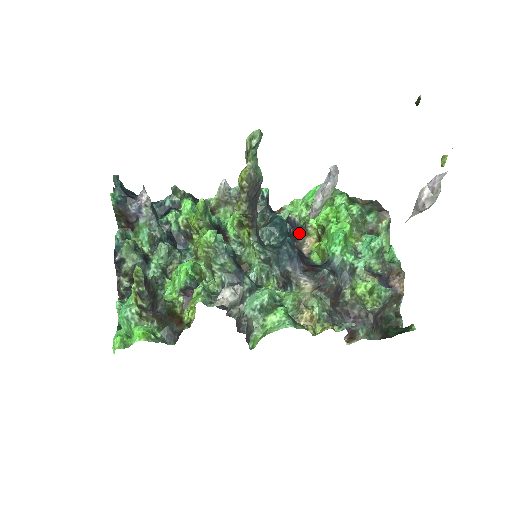
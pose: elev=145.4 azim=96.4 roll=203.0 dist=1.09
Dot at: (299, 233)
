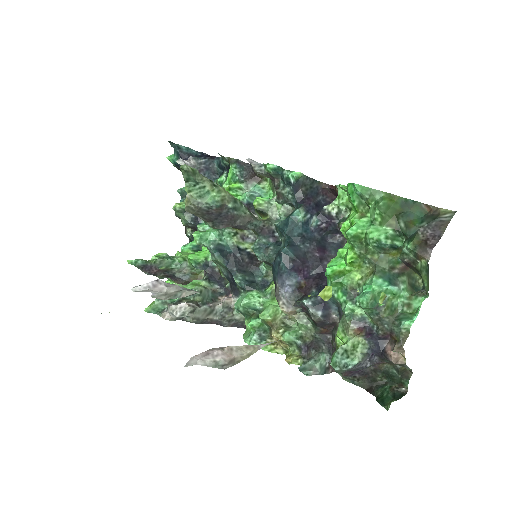
Dot at: (338, 227)
